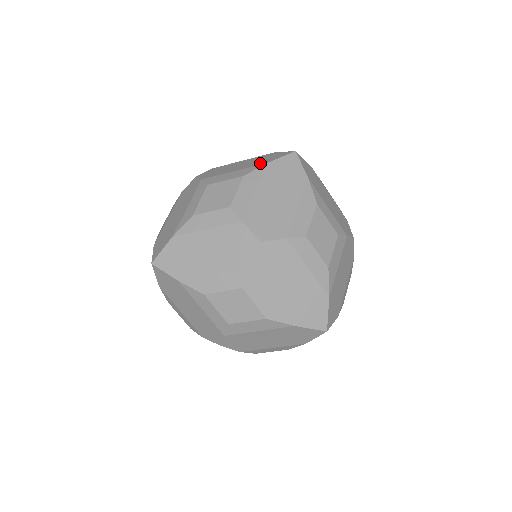
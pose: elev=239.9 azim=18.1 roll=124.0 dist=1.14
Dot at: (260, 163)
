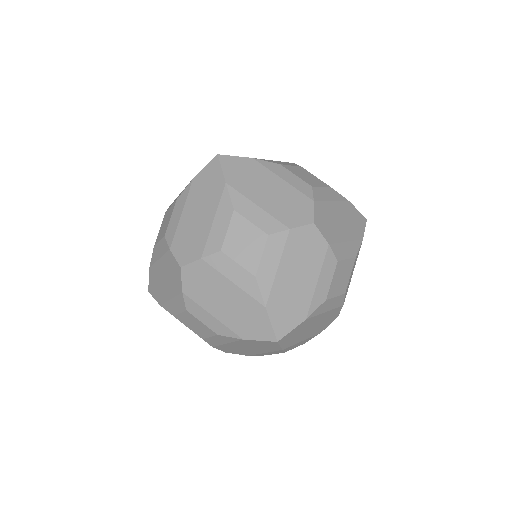
Dot at: occluded
